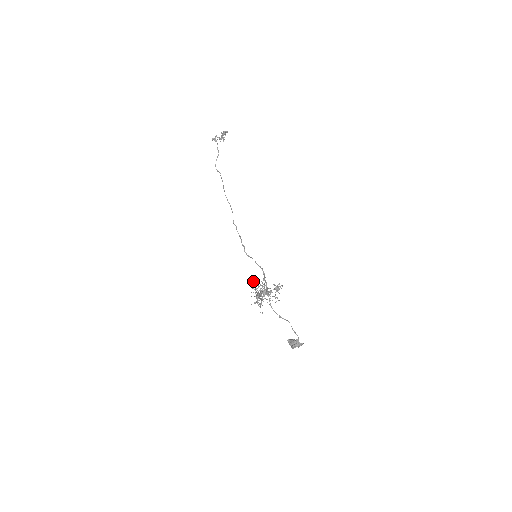
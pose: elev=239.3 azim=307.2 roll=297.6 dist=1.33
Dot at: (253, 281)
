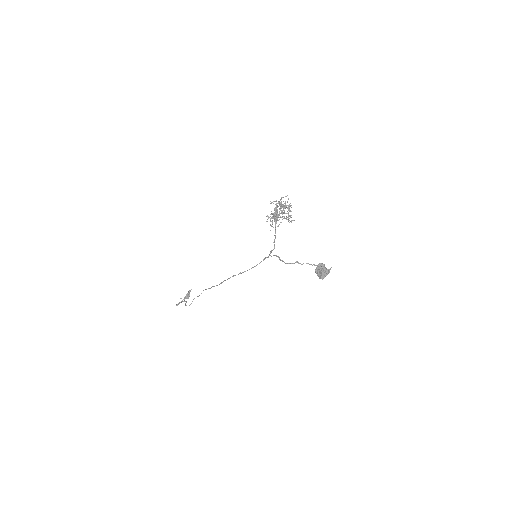
Dot at: (266, 221)
